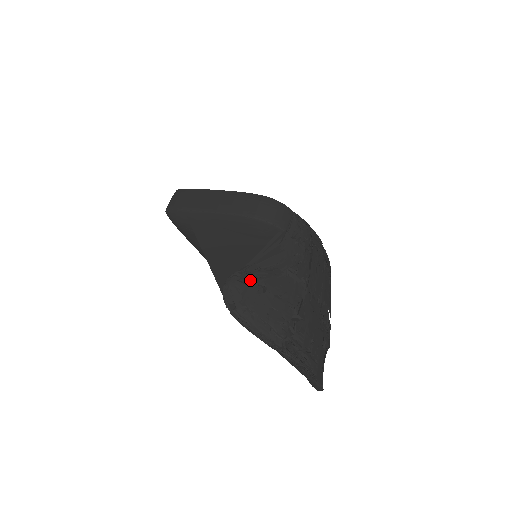
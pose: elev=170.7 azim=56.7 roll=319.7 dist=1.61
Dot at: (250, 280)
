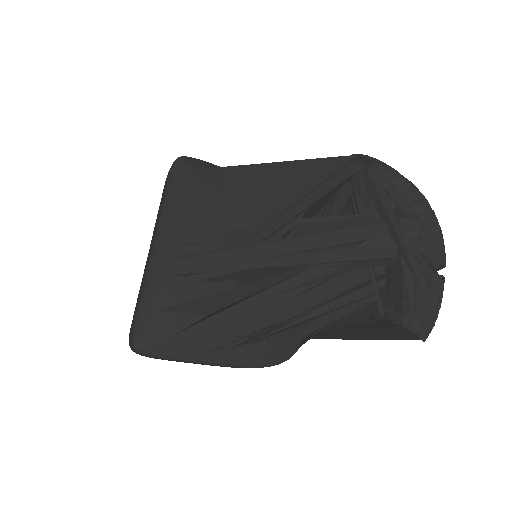
Dot at: occluded
